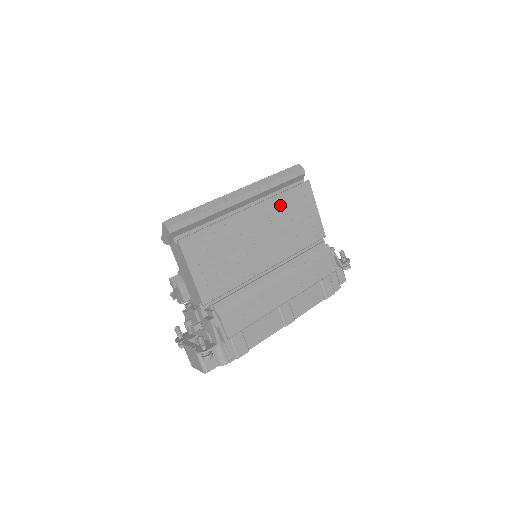
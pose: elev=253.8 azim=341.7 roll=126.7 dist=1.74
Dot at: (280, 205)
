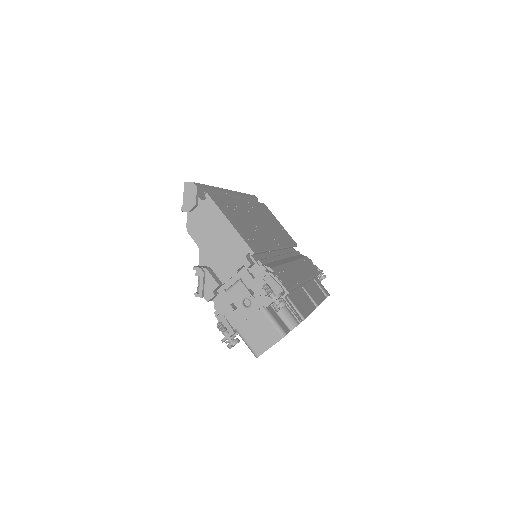
Dot at: (257, 208)
